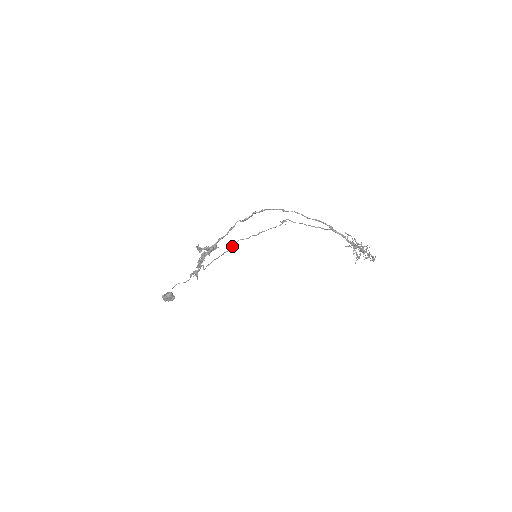
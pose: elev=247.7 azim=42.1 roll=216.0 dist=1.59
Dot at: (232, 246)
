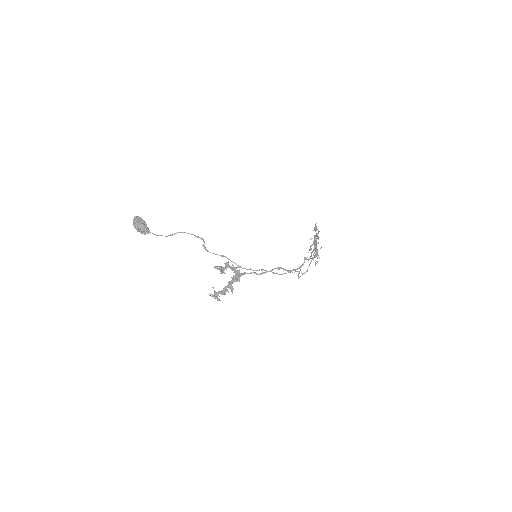
Dot at: occluded
